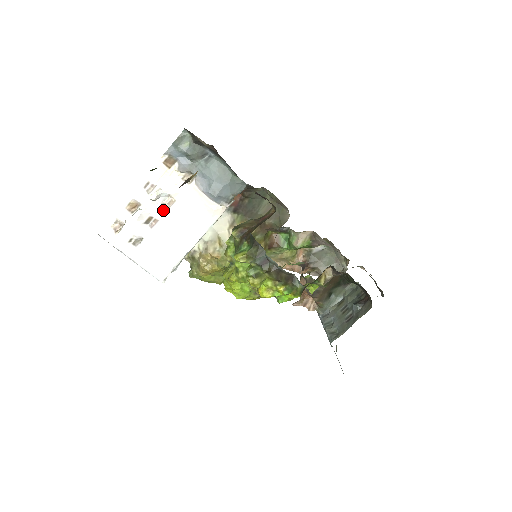
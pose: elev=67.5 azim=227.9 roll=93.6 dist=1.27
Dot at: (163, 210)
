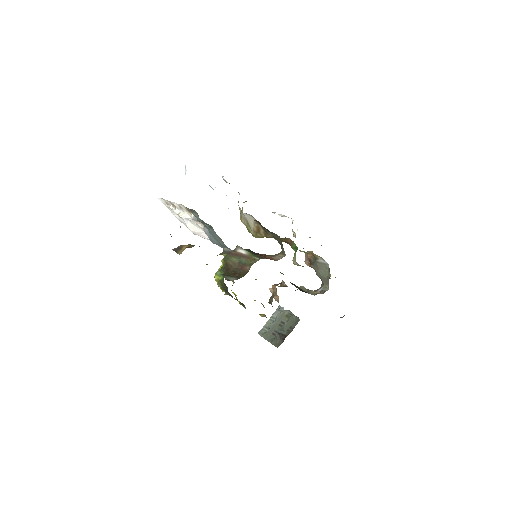
Dot at: (189, 219)
